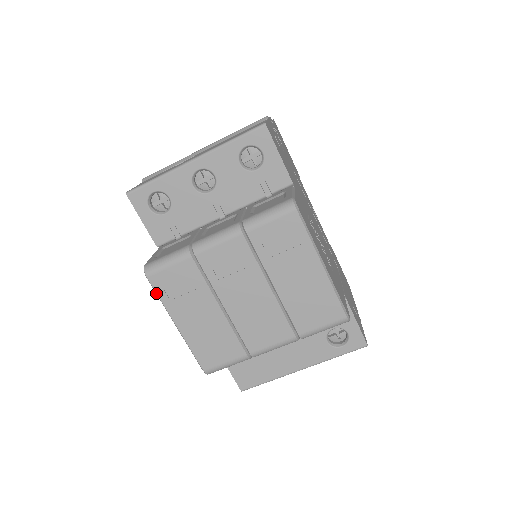
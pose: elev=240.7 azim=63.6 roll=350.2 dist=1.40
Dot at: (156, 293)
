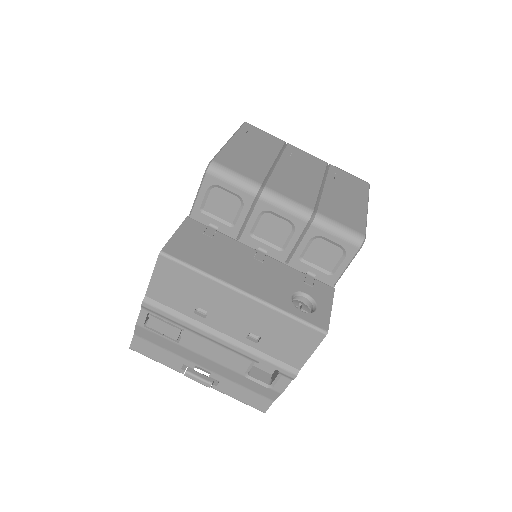
Dot at: (241, 127)
